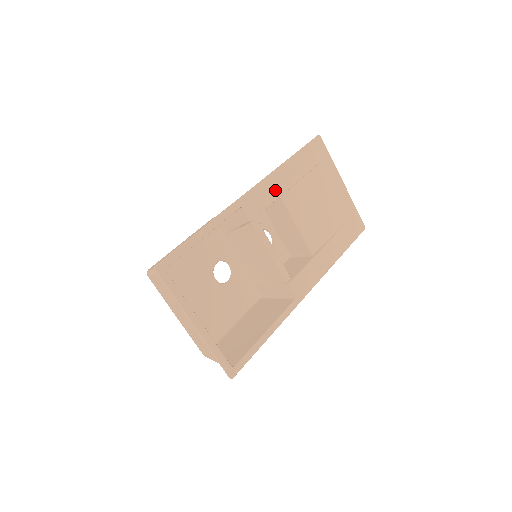
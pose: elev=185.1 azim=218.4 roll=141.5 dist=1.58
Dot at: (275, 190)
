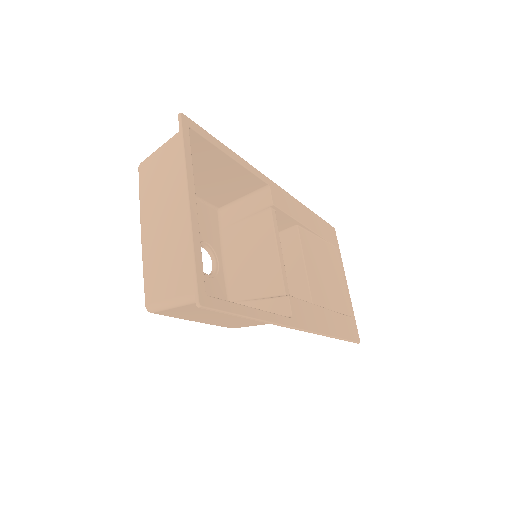
Dot at: (297, 213)
